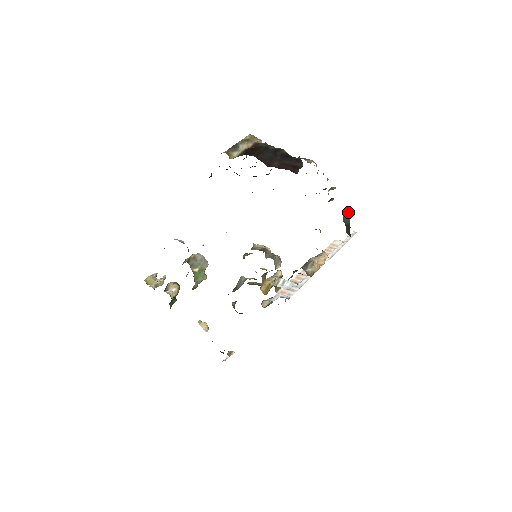
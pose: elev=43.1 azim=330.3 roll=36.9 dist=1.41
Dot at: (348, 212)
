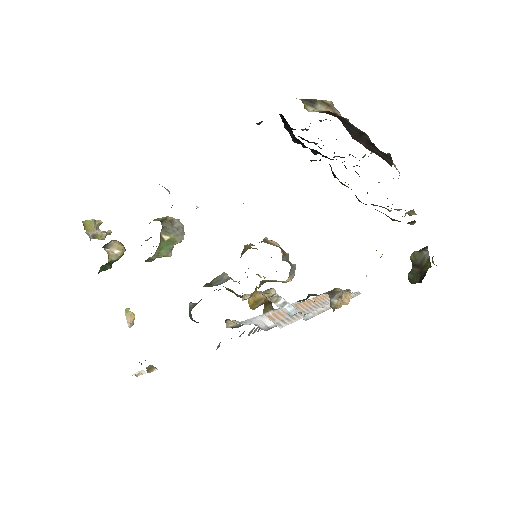
Dot at: (426, 249)
